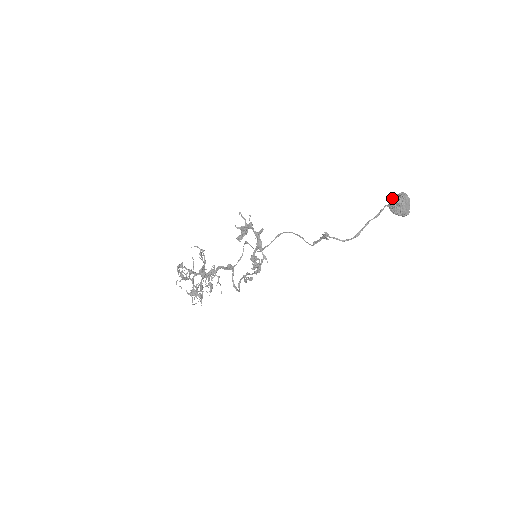
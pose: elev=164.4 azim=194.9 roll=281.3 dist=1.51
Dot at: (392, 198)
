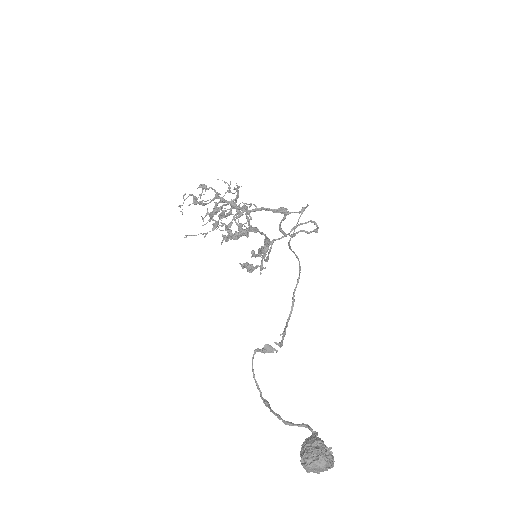
Dot at: (314, 440)
